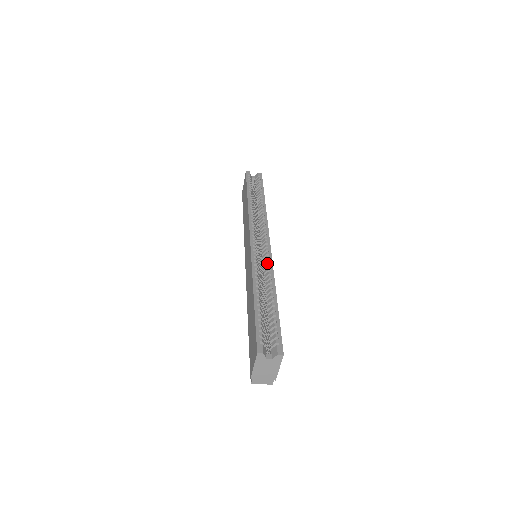
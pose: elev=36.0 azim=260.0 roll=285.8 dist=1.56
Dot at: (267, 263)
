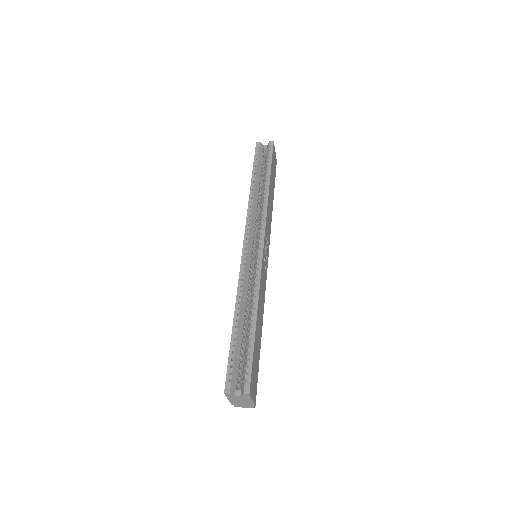
Dot at: (256, 274)
